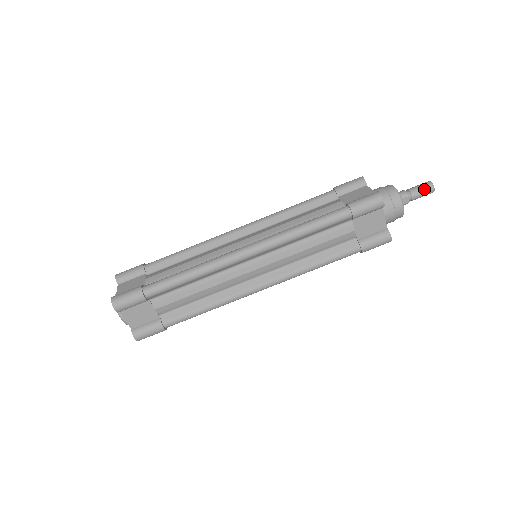
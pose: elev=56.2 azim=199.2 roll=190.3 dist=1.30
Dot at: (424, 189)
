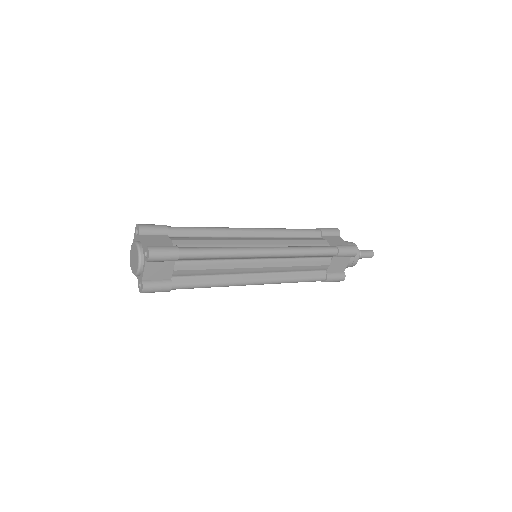
Dot at: (369, 254)
